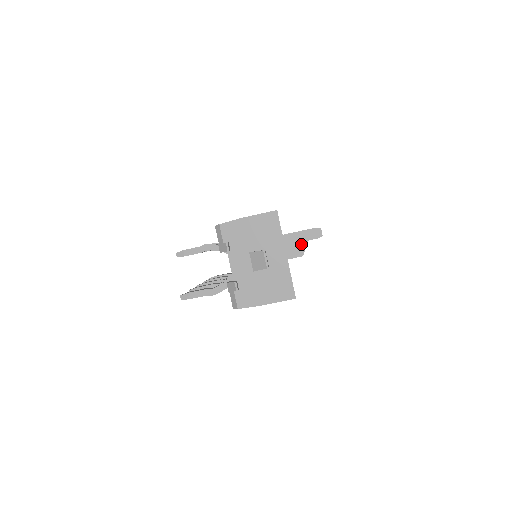
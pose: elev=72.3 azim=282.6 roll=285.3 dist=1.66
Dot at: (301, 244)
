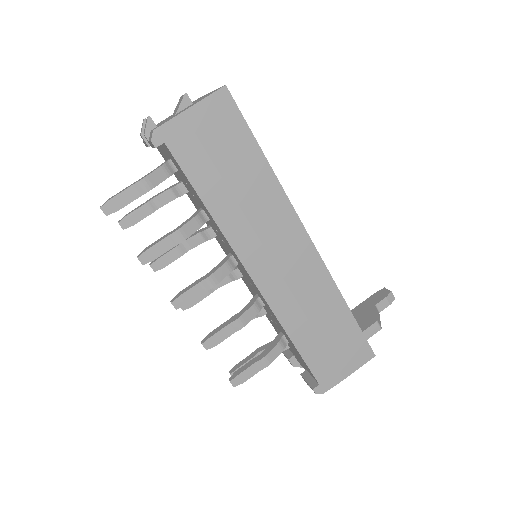
Dot at: (367, 313)
